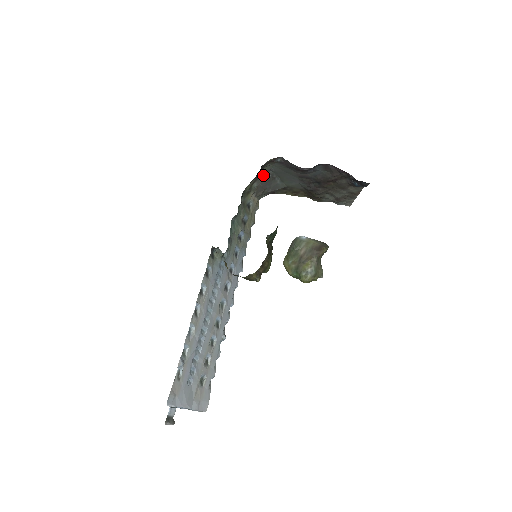
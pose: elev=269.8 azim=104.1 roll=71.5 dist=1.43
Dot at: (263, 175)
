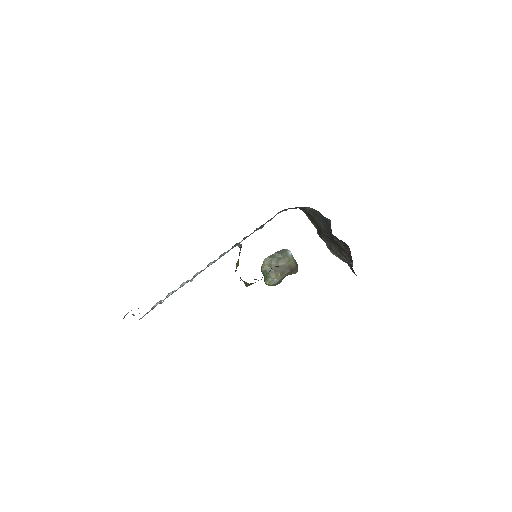
Dot at: (308, 207)
